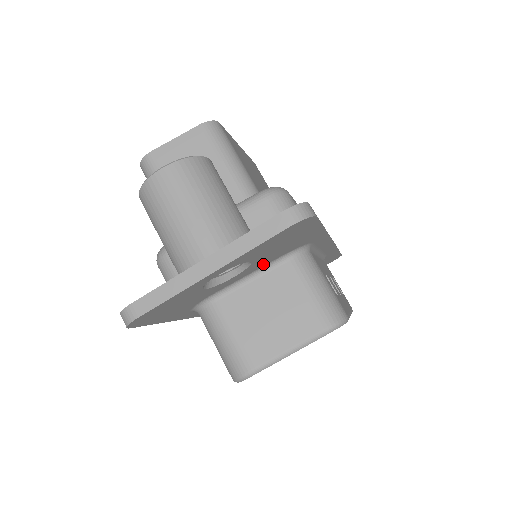
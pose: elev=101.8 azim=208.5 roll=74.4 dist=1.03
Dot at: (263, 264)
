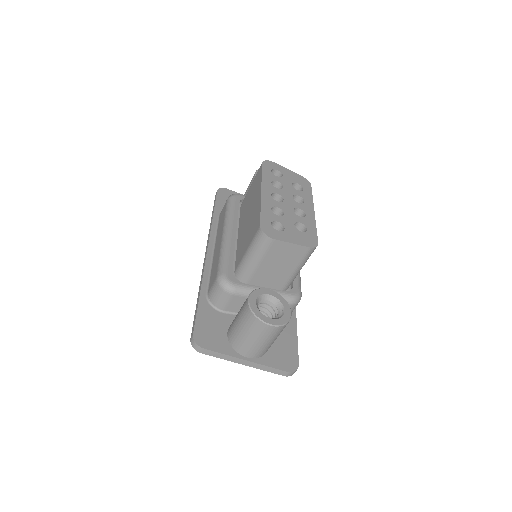
Dot at: occluded
